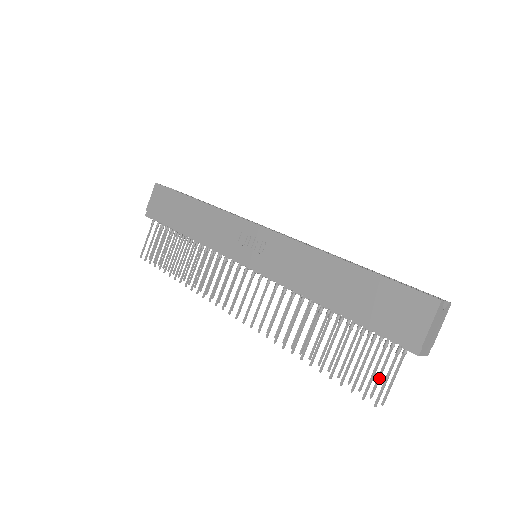
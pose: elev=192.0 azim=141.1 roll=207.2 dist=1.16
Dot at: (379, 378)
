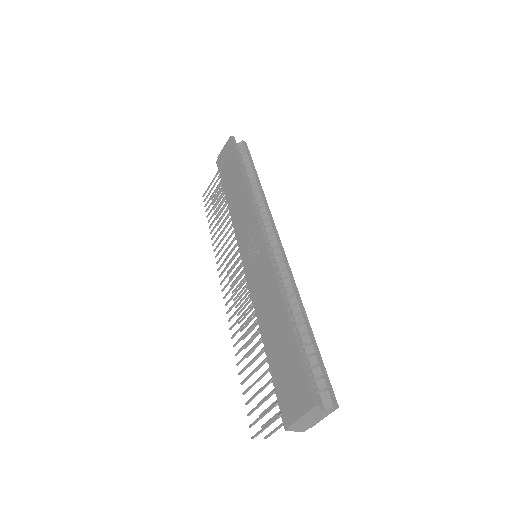
Dot at: (272, 419)
